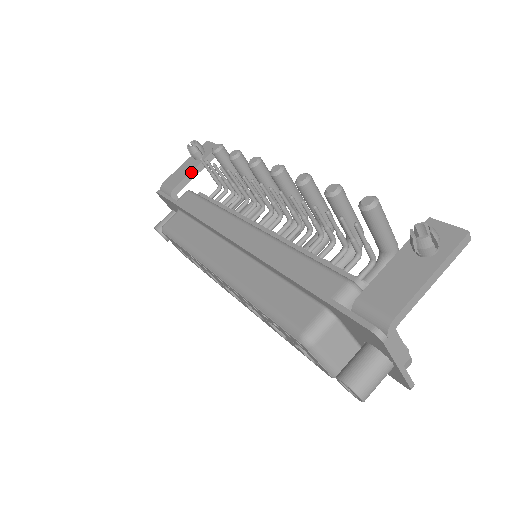
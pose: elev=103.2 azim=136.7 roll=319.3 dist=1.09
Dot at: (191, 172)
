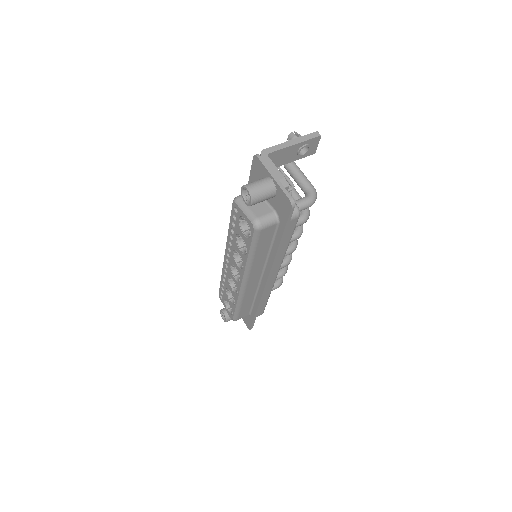
Dot at: occluded
